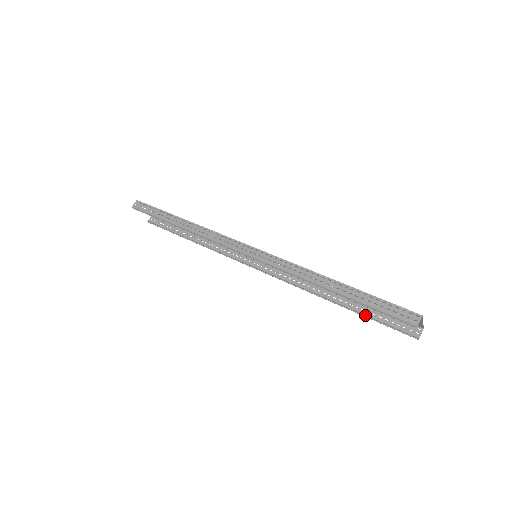
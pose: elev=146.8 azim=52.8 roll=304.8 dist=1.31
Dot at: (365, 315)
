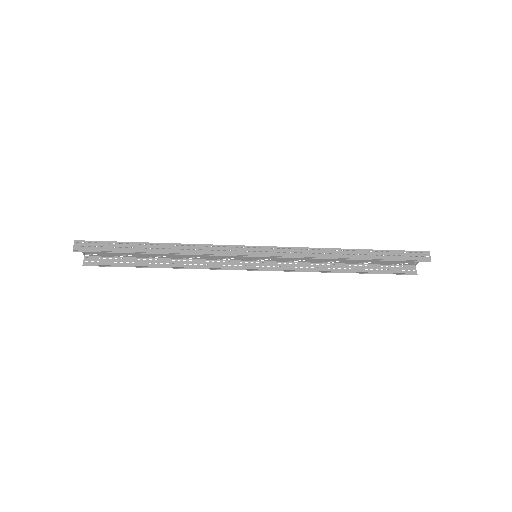
Dot at: (371, 272)
